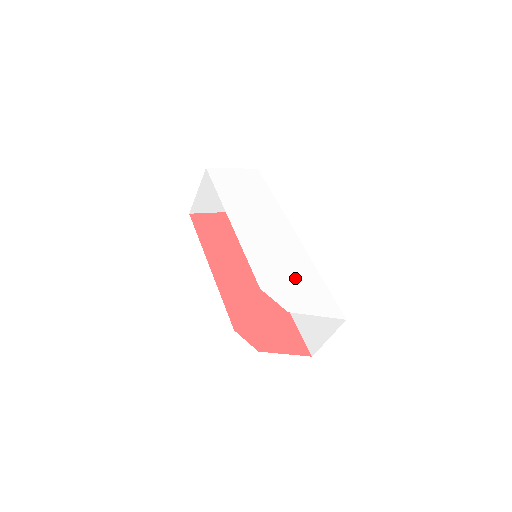
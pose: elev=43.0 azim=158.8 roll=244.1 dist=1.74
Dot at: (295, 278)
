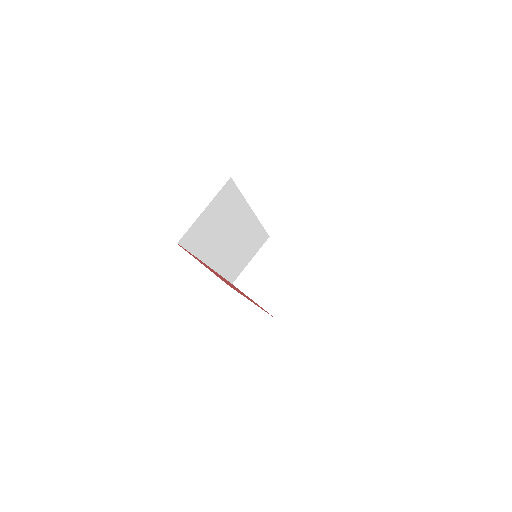
Dot at: occluded
